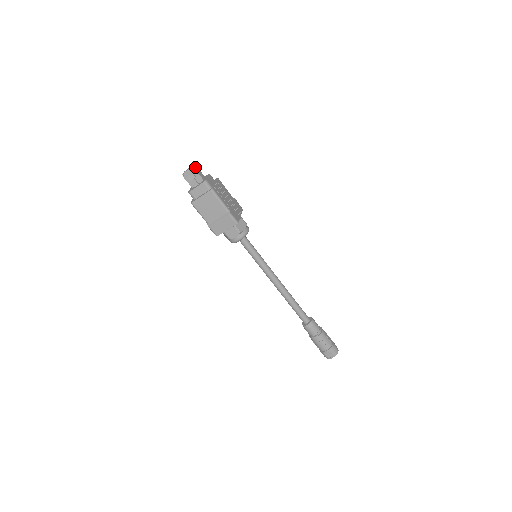
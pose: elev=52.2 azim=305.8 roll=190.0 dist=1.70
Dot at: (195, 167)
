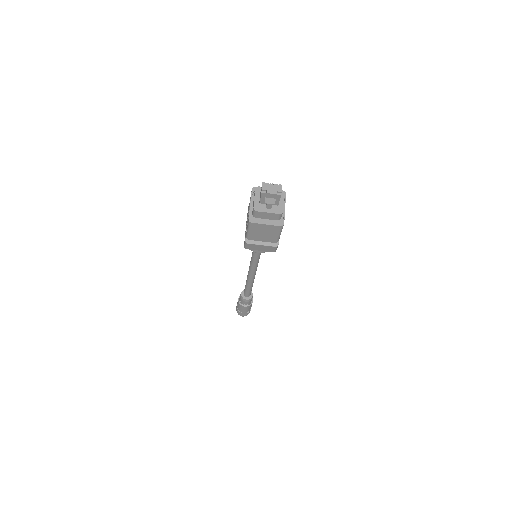
Dot at: (281, 191)
